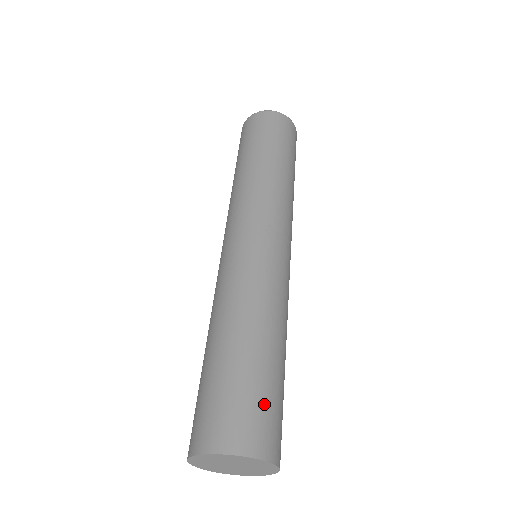
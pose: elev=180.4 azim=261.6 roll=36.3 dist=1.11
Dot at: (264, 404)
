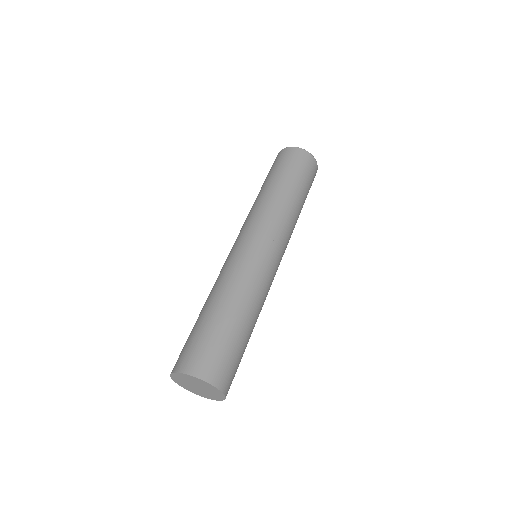
Dot at: (219, 350)
